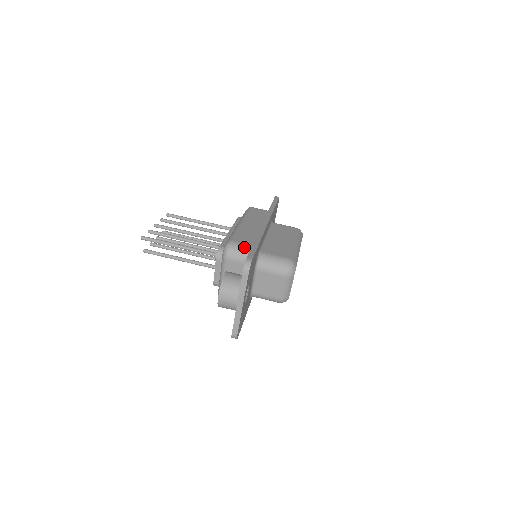
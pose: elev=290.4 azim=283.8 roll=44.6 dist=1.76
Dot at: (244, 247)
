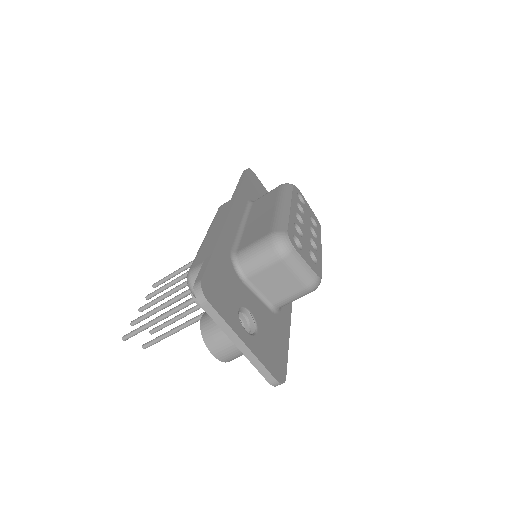
Dot at: occluded
